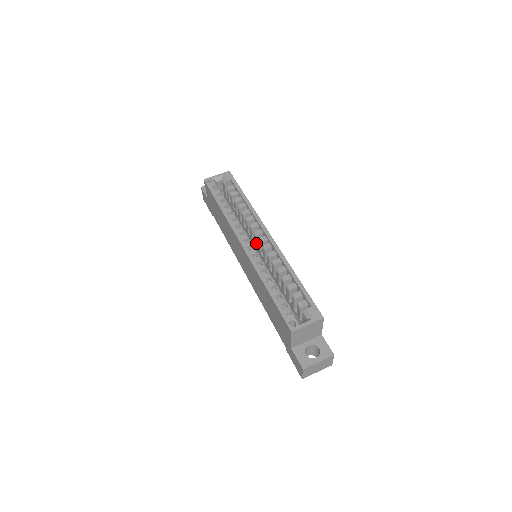
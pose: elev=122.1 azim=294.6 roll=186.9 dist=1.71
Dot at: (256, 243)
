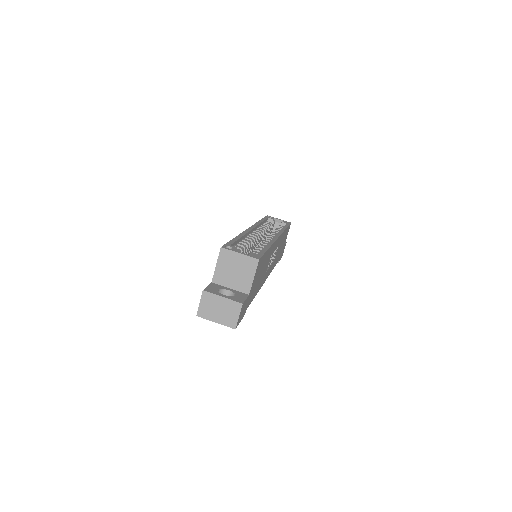
Dot at: occluded
